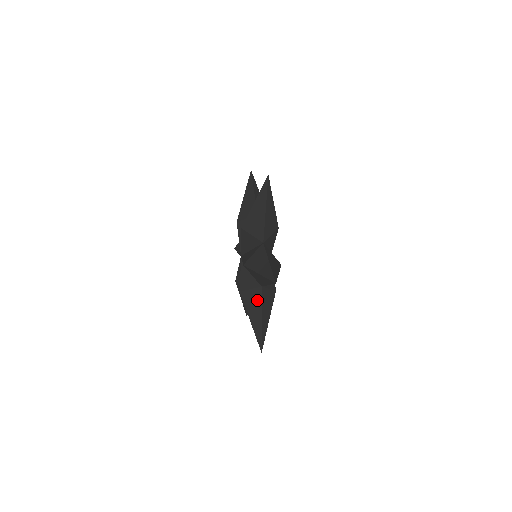
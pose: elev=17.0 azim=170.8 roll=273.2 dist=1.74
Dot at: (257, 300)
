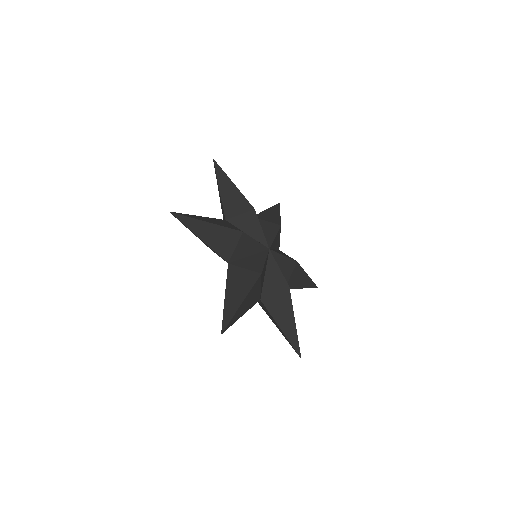
Dot at: occluded
